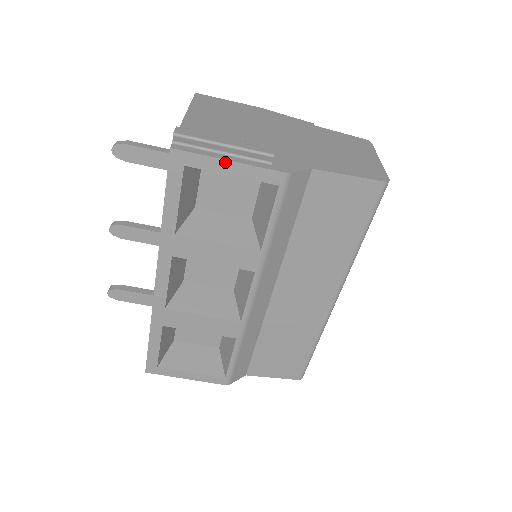
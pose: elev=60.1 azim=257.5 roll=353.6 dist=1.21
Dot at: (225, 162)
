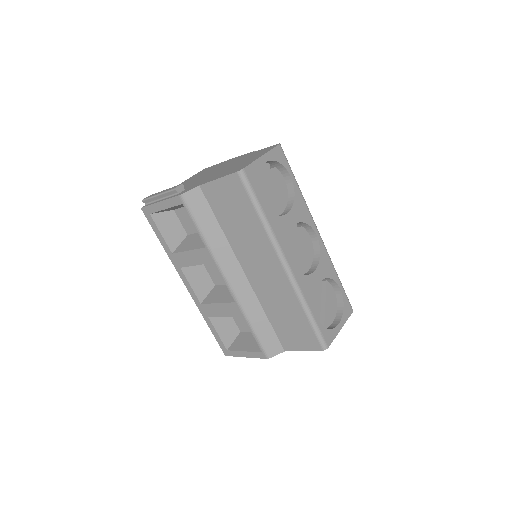
Dot at: (159, 204)
